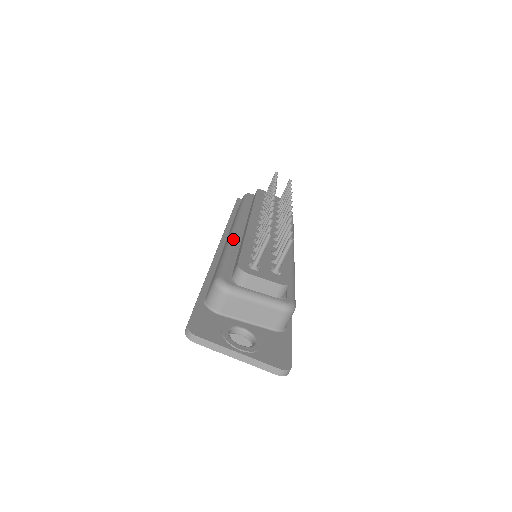
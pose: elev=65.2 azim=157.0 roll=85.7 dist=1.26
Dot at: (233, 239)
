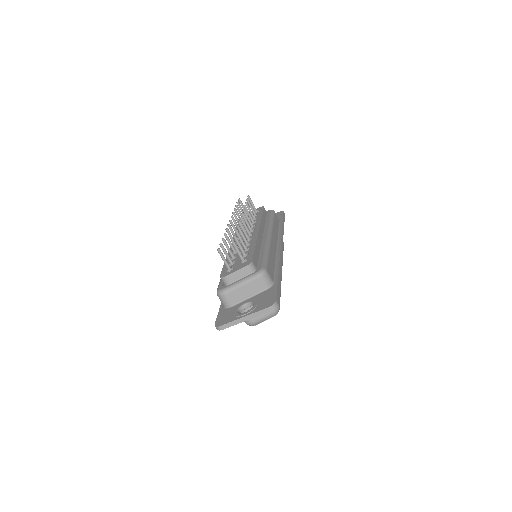
Dot at: occluded
